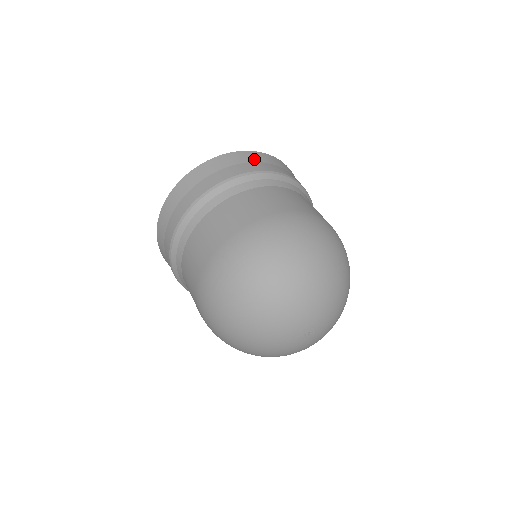
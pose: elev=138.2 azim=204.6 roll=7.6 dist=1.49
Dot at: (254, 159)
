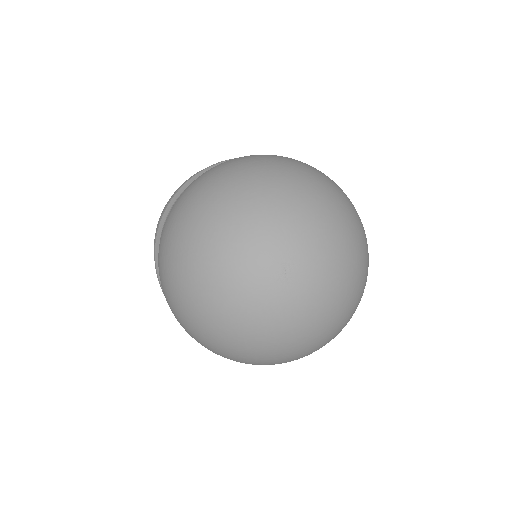
Dot at: occluded
